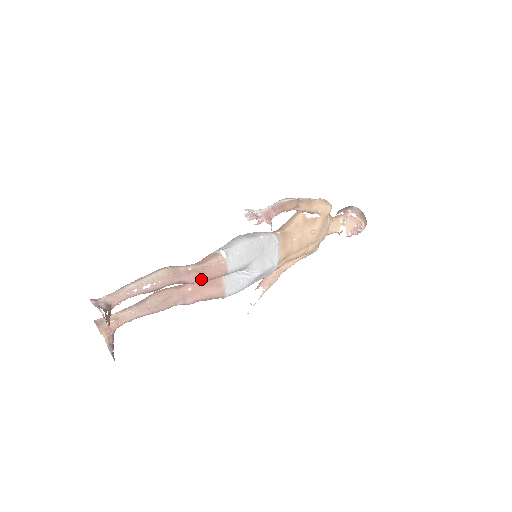
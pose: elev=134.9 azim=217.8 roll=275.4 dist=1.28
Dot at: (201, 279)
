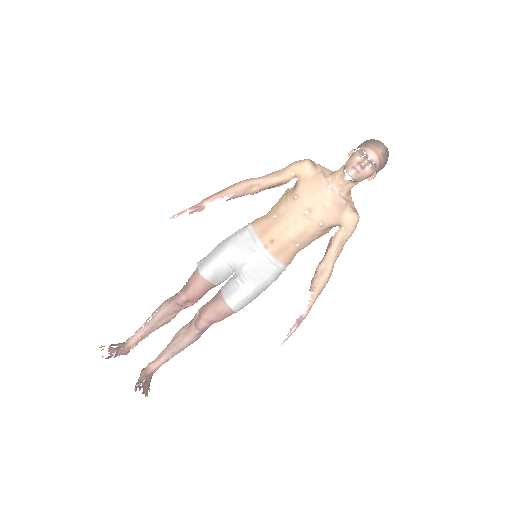
Dot at: (185, 295)
